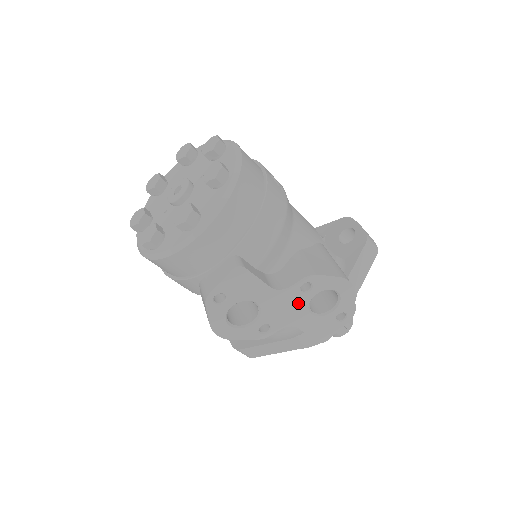
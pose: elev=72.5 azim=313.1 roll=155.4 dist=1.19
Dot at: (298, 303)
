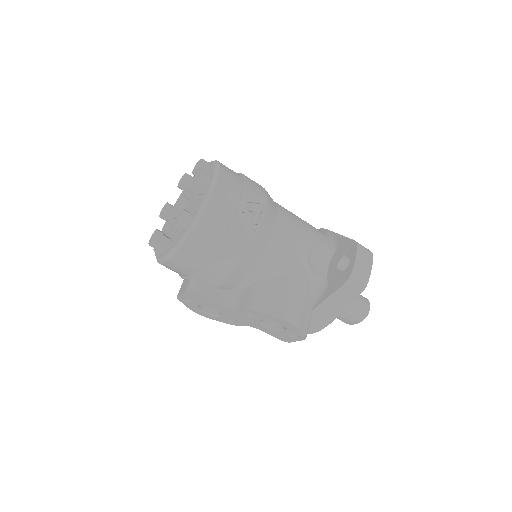
Dot at: (250, 319)
